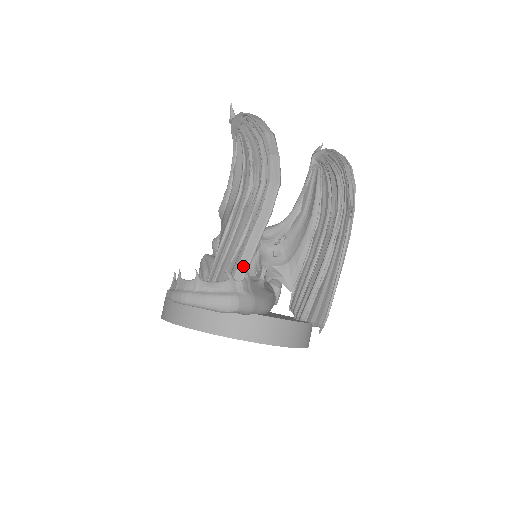
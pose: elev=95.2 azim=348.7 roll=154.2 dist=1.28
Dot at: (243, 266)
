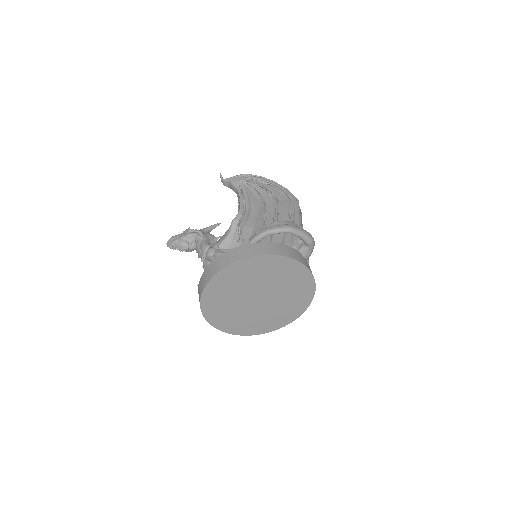
Dot at: occluded
